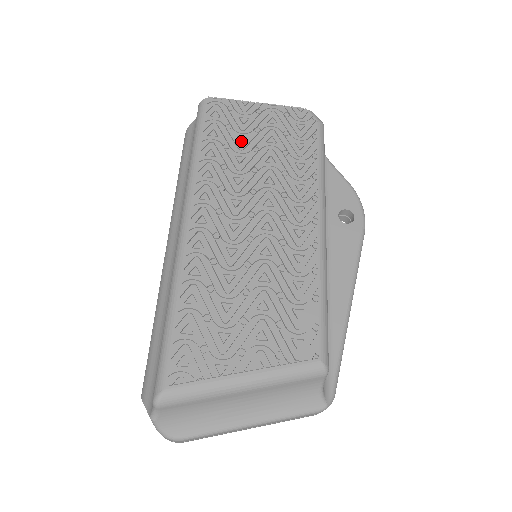
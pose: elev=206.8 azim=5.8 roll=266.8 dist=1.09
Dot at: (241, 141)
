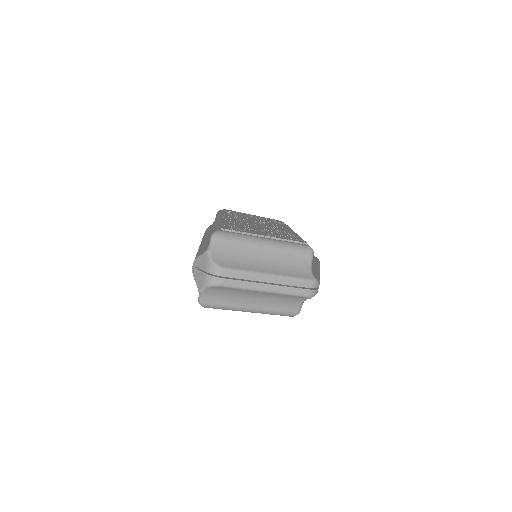
Dot at: occluded
